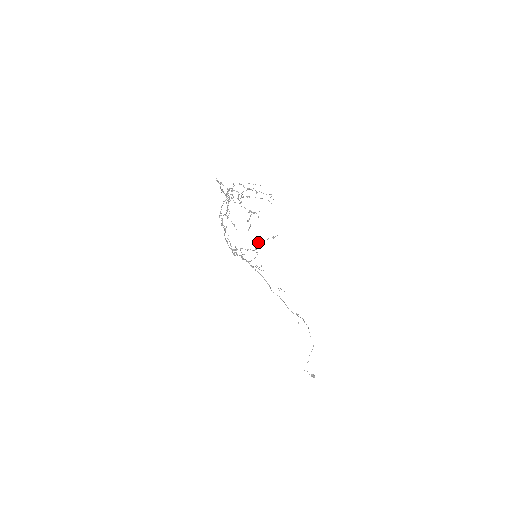
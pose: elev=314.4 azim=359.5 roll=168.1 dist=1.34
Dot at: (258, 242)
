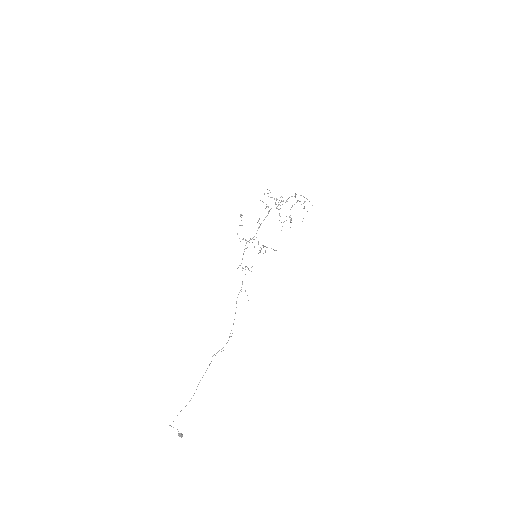
Dot at: (265, 246)
